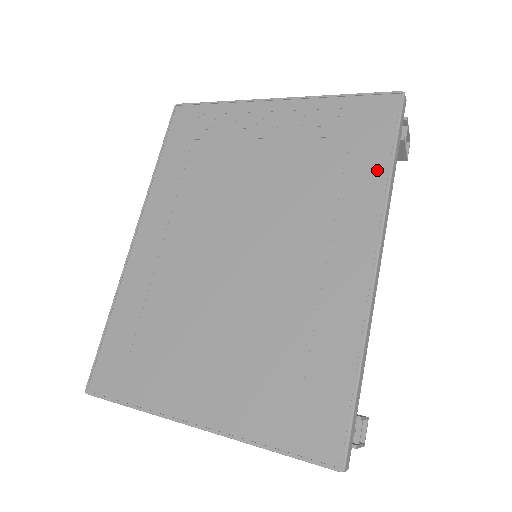
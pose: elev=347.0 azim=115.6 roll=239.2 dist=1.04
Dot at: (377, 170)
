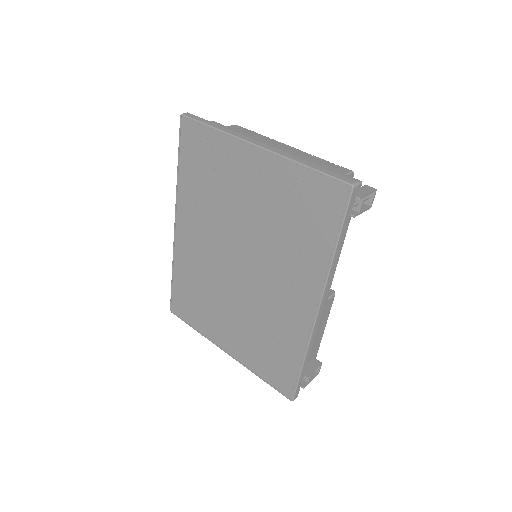
Dot at: (324, 249)
